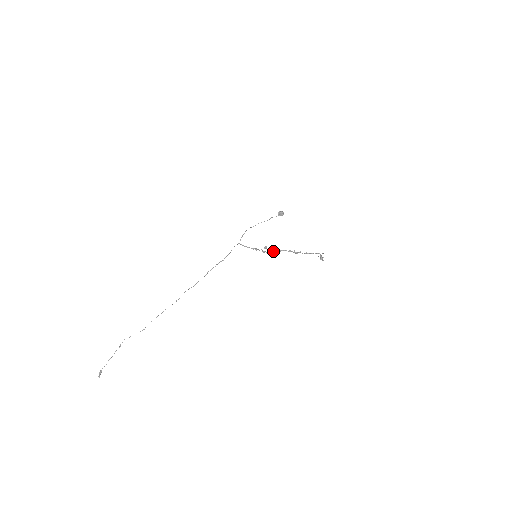
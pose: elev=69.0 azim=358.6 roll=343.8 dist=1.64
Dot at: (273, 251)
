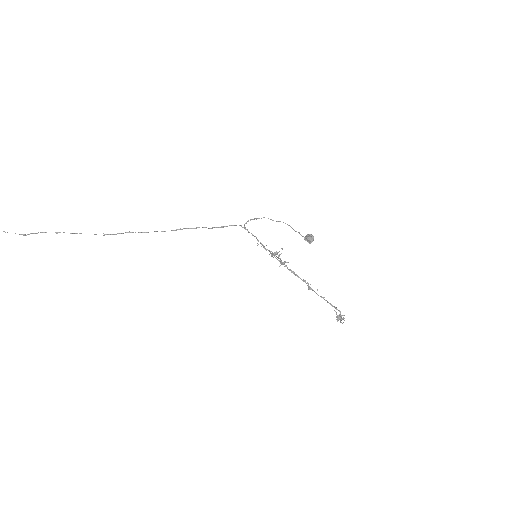
Dot at: (285, 261)
